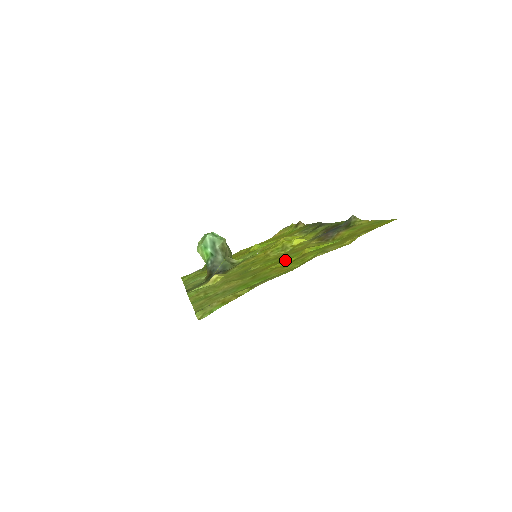
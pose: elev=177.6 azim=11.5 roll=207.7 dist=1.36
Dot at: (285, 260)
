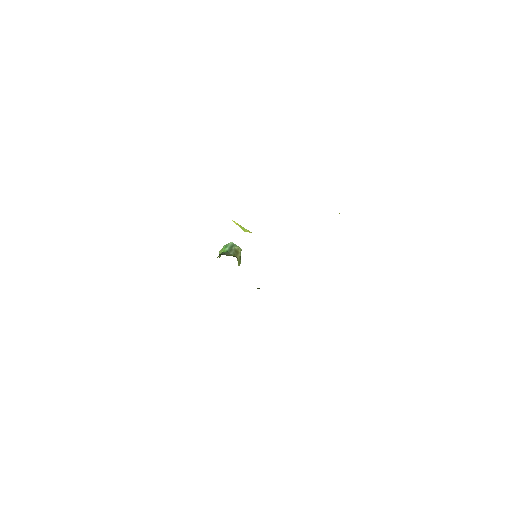
Dot at: occluded
